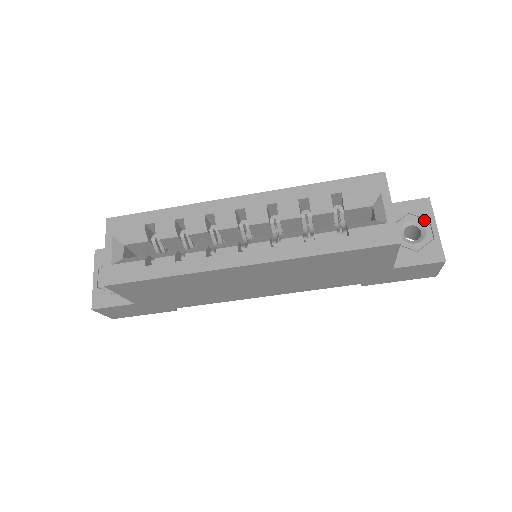
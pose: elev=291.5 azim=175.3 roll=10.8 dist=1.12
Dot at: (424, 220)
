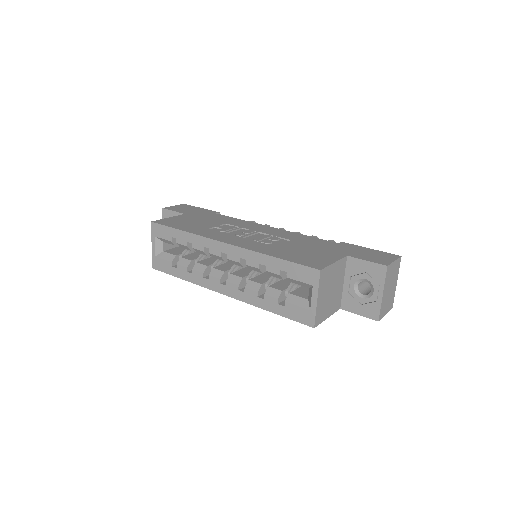
Dot at: (376, 283)
